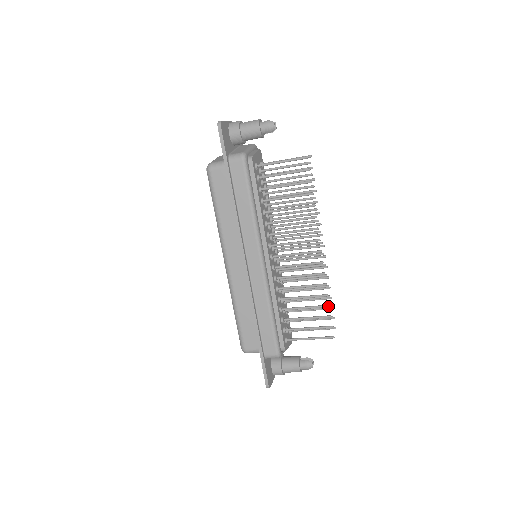
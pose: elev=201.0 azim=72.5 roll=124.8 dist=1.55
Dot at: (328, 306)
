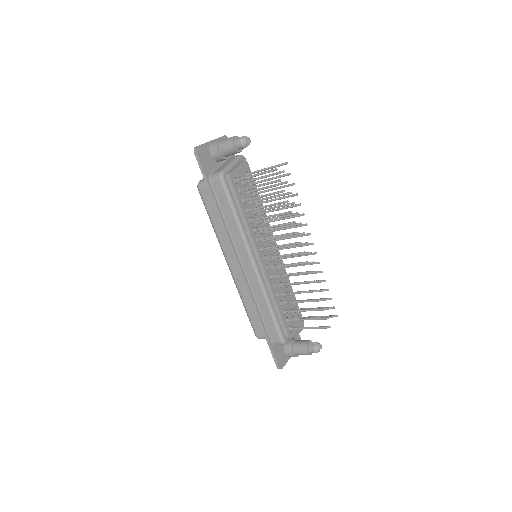
Dot at: (319, 300)
